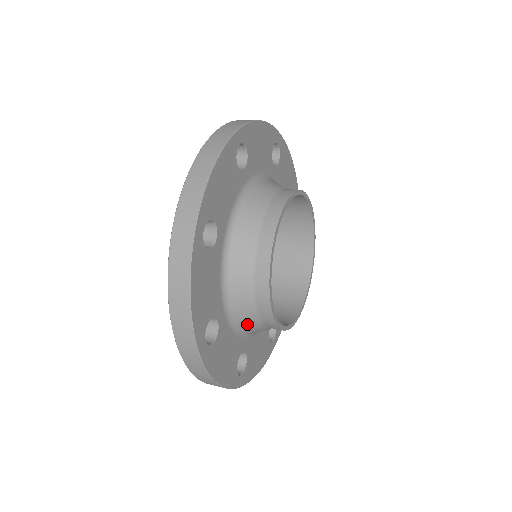
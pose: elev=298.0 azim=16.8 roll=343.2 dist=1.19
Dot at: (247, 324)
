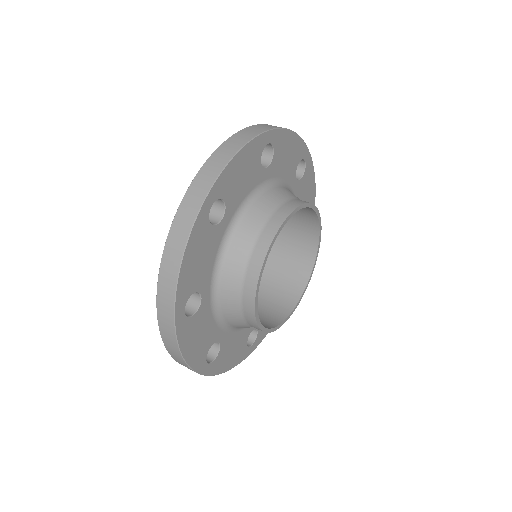
Dot at: occluded
